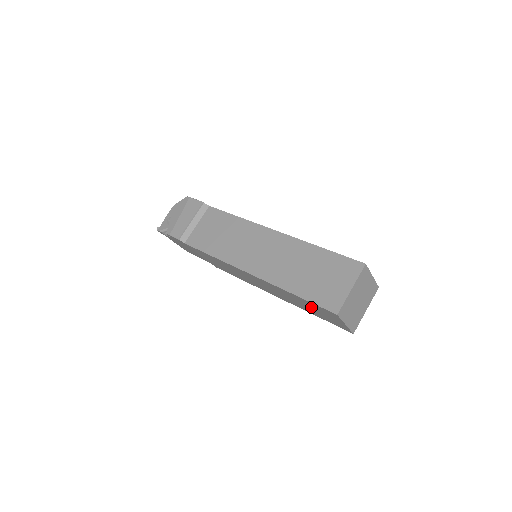
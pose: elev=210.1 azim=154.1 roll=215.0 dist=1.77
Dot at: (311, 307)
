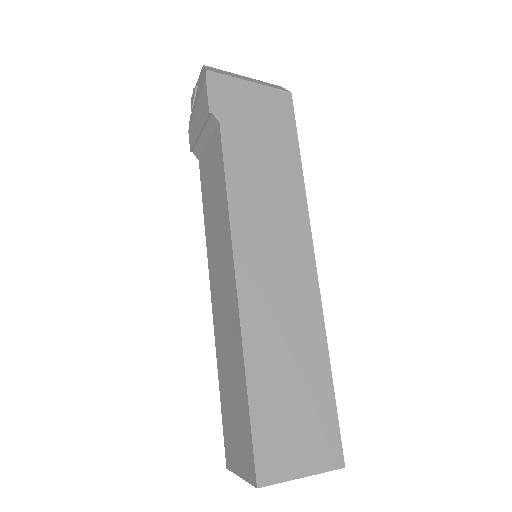
Dot at: occluded
